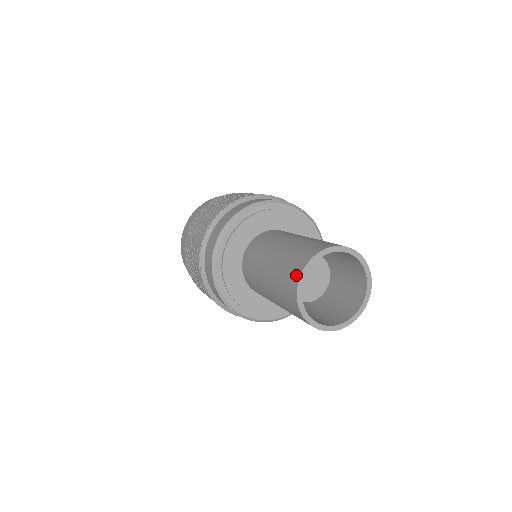
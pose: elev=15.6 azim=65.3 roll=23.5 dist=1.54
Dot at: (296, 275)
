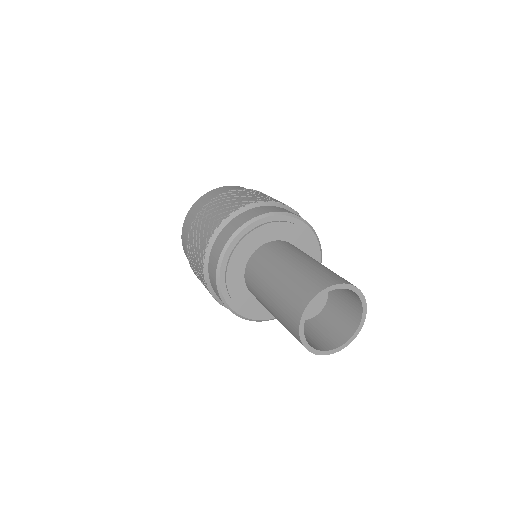
Dot at: (297, 318)
